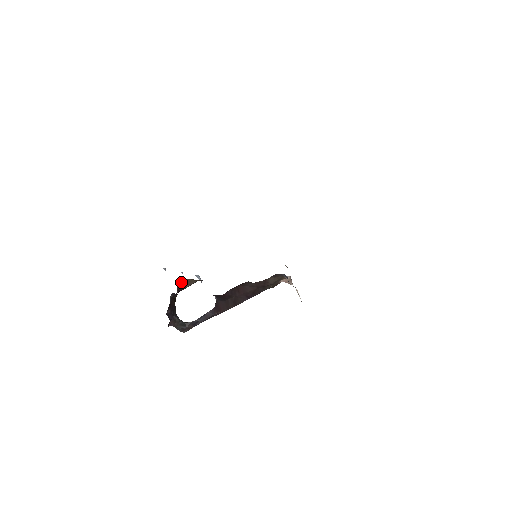
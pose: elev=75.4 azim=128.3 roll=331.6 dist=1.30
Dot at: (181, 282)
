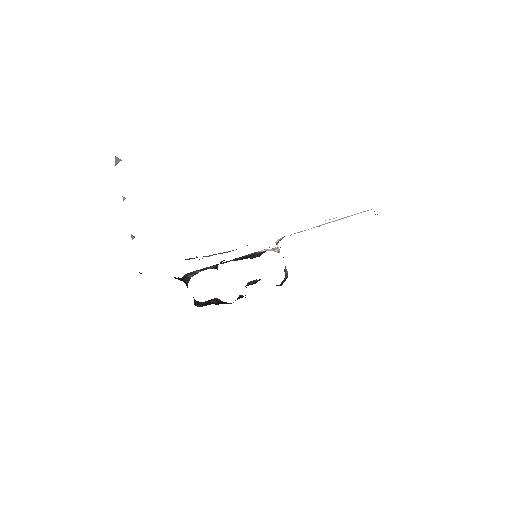
Dot at: occluded
